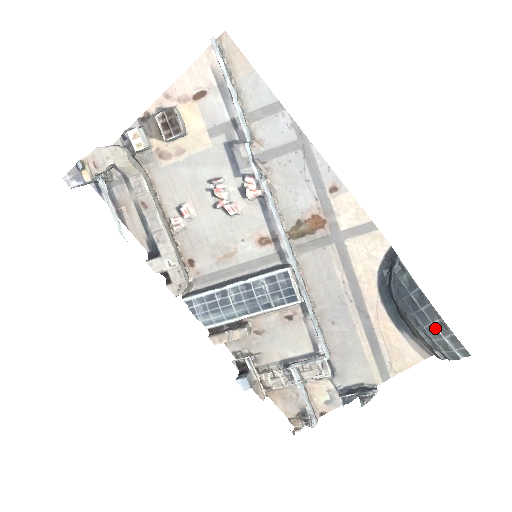
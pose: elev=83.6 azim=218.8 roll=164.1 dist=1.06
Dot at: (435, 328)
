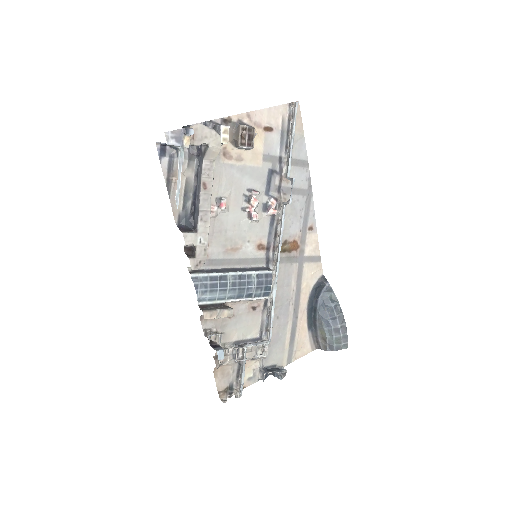
Dot at: (340, 329)
